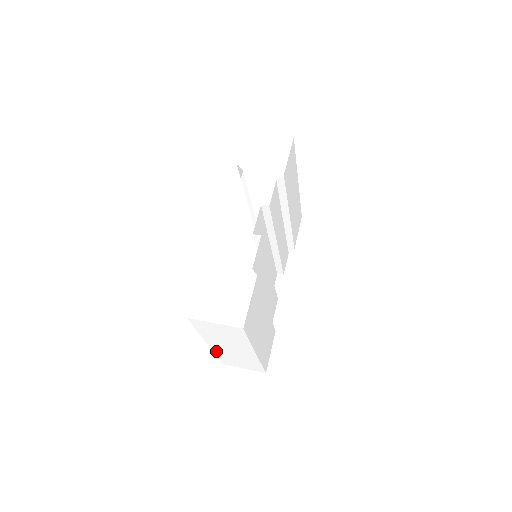
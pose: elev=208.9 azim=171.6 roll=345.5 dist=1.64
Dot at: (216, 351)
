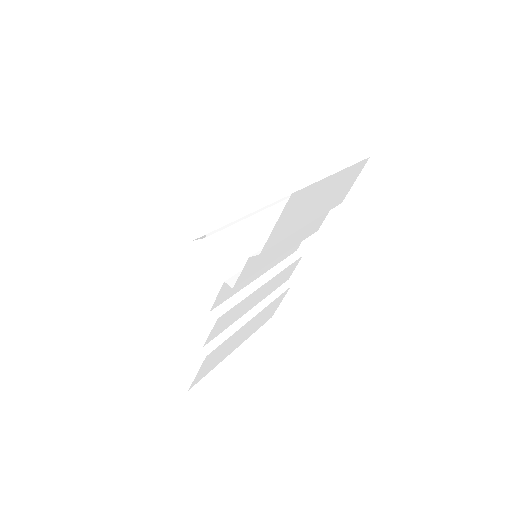
Dot at: occluded
